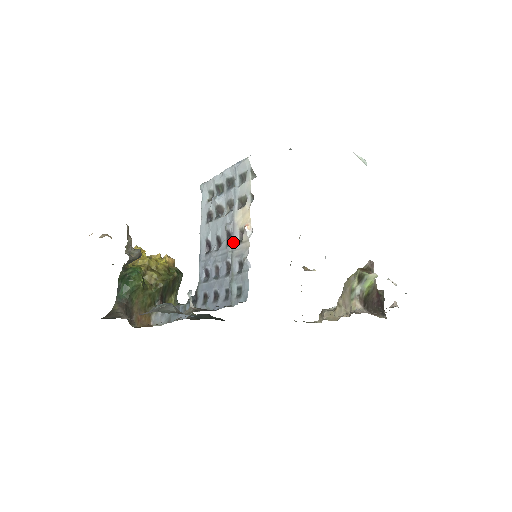
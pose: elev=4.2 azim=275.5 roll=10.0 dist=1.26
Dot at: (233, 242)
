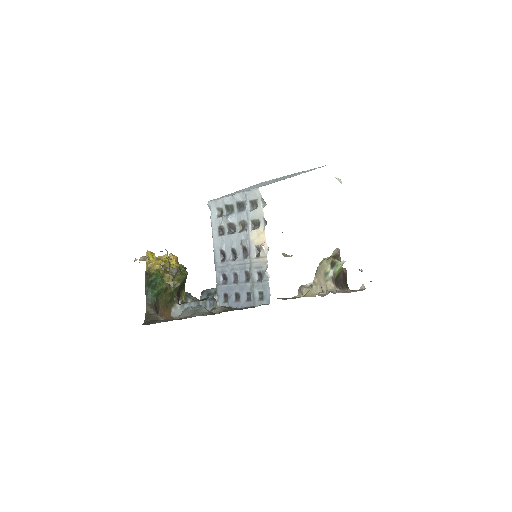
Dot at: (251, 256)
